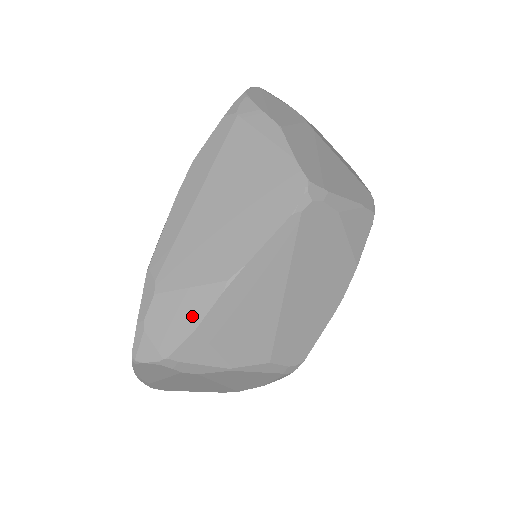
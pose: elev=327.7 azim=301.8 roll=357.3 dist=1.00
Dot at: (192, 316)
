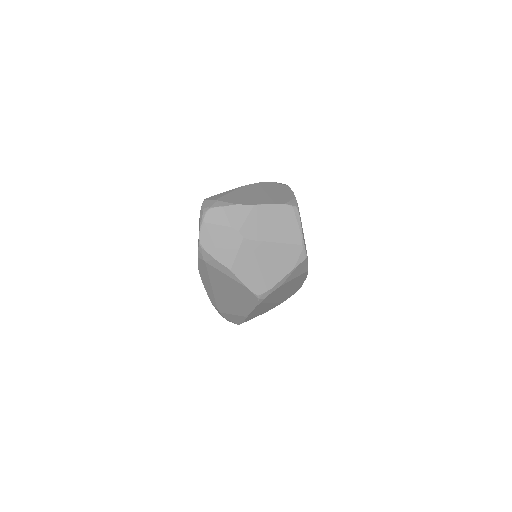
Dot at: (239, 320)
